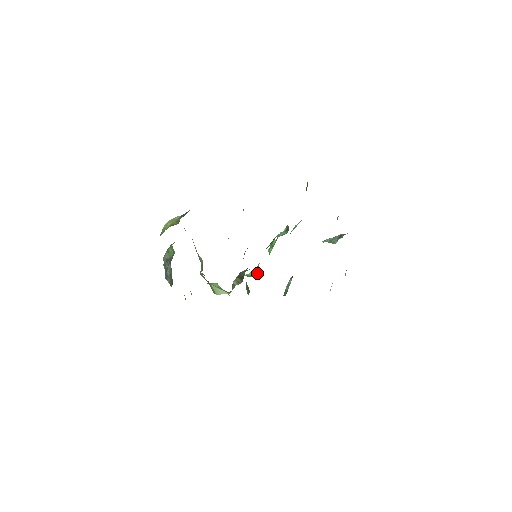
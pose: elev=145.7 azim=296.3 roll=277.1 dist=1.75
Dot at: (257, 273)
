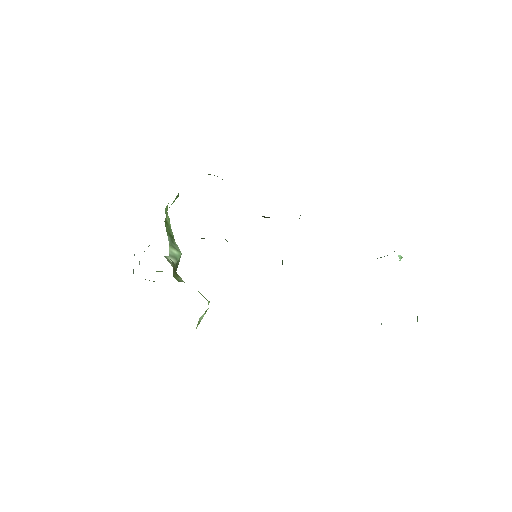
Dot at: occluded
